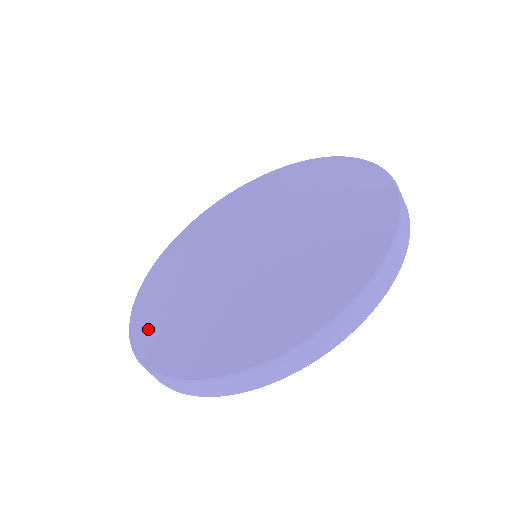
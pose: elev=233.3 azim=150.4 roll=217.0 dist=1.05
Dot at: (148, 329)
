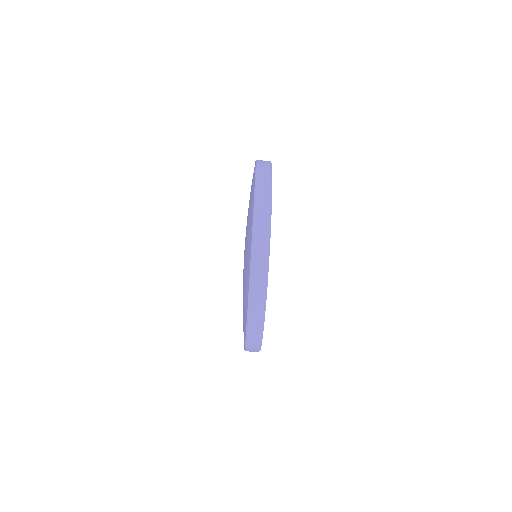
Dot at: occluded
